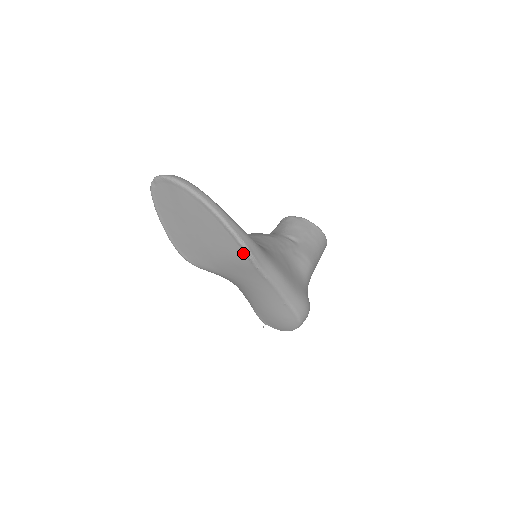
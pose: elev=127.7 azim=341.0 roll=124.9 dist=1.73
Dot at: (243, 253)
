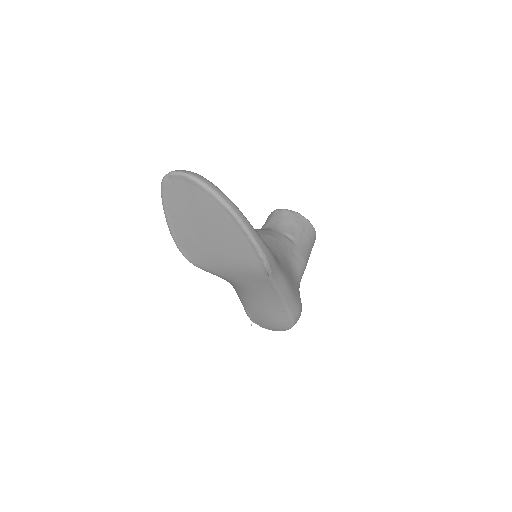
Dot at: (261, 265)
